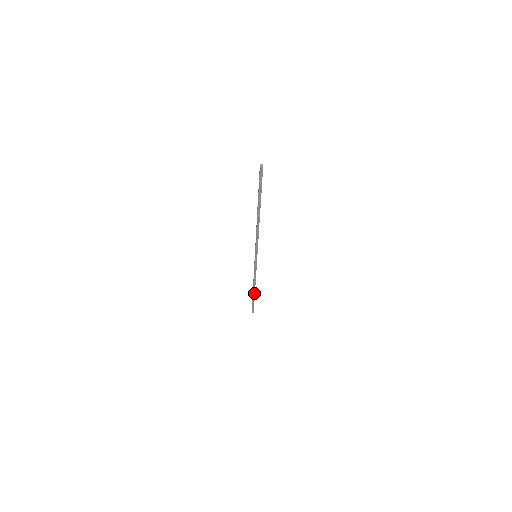
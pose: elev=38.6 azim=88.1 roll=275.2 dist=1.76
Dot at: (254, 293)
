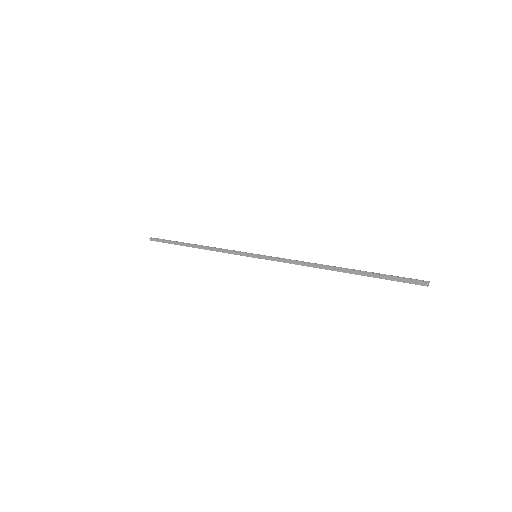
Dot at: (188, 246)
